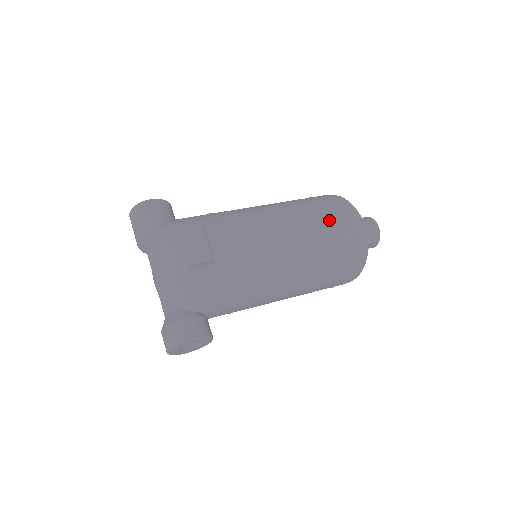
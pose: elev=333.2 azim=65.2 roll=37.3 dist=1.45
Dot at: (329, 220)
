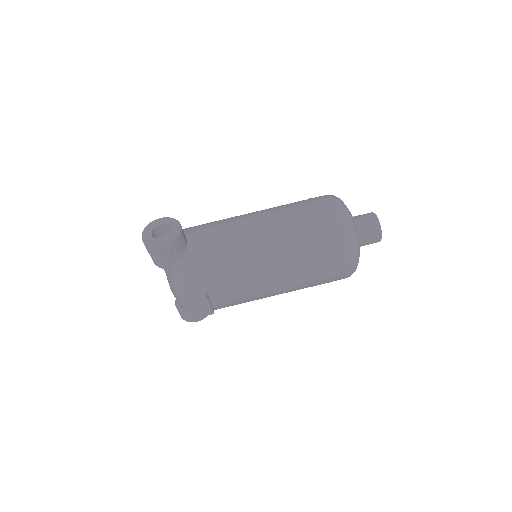
Dot at: (322, 275)
